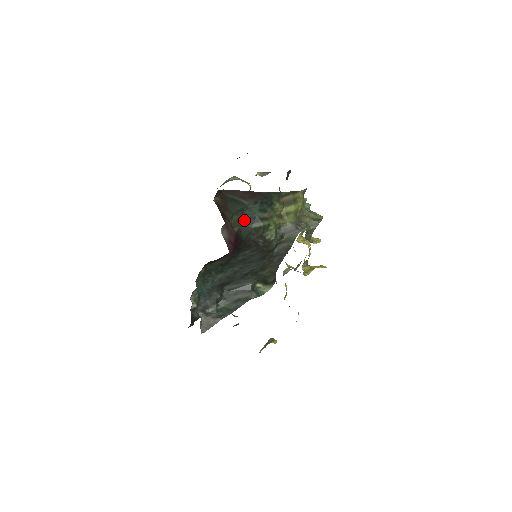
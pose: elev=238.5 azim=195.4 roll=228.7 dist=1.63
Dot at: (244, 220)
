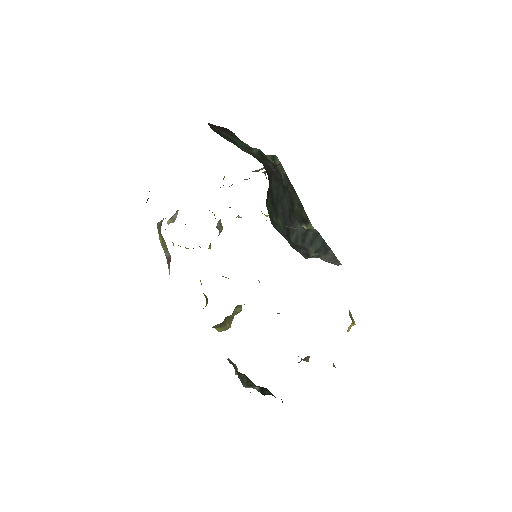
Dot at: (244, 150)
